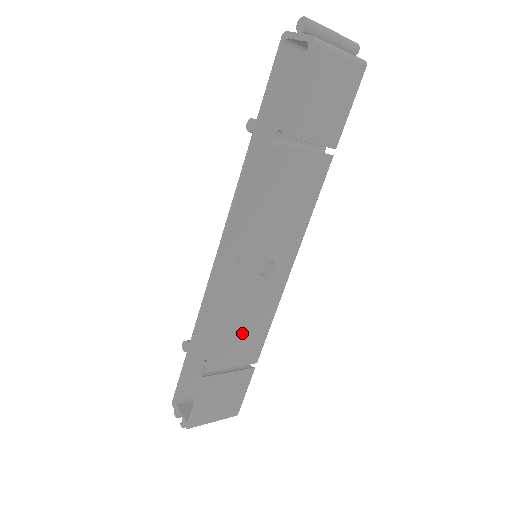
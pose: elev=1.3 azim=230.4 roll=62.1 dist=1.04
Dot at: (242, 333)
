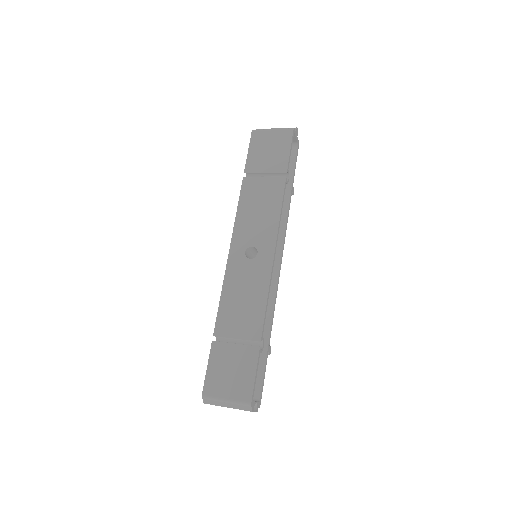
Dot at: (240, 305)
